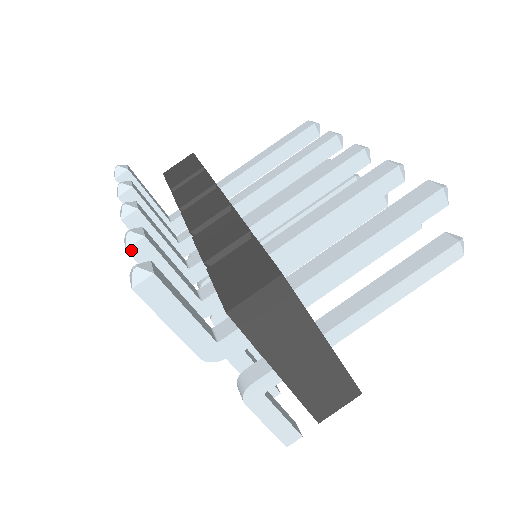
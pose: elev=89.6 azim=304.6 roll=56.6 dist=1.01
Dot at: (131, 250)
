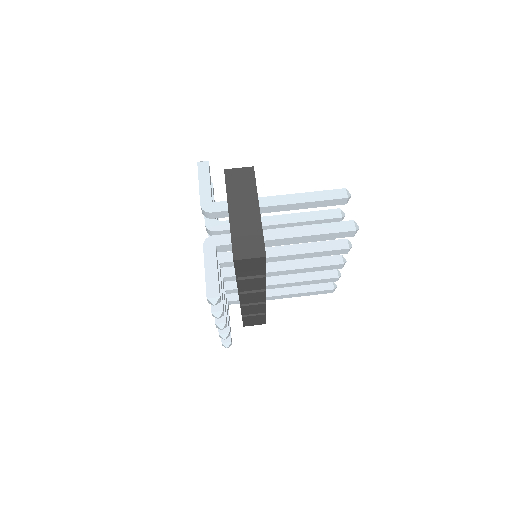
Dot at: occluded
